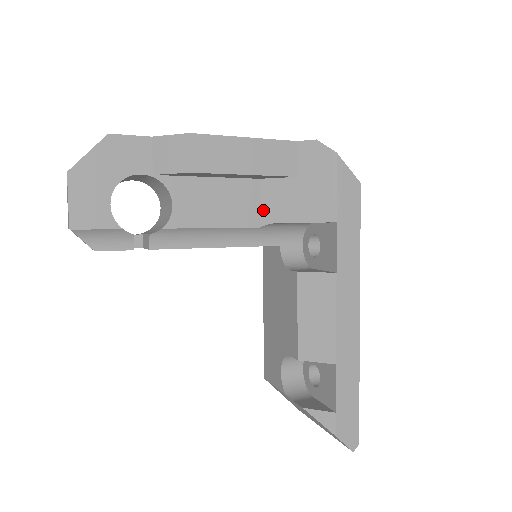
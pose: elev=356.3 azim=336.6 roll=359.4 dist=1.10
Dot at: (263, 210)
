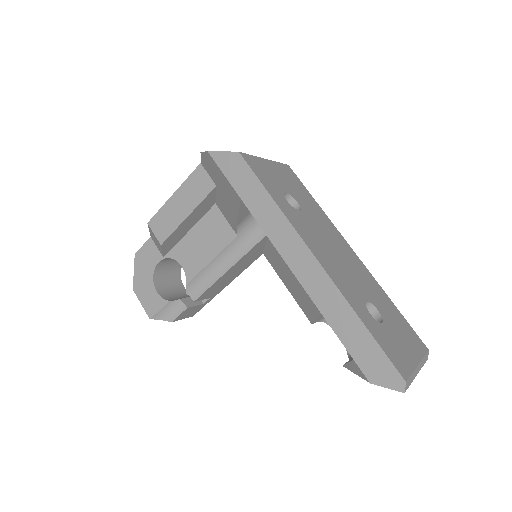
Dot at: (229, 223)
